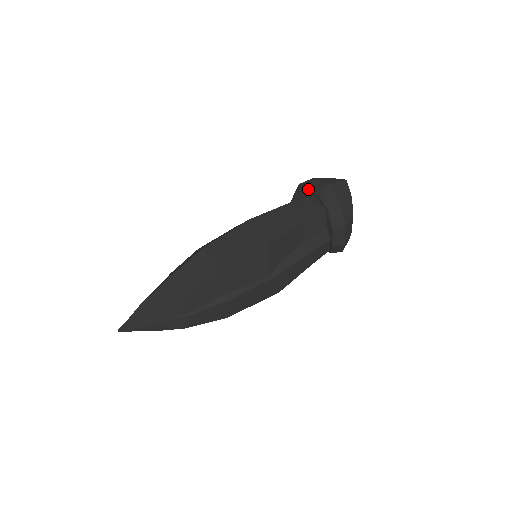
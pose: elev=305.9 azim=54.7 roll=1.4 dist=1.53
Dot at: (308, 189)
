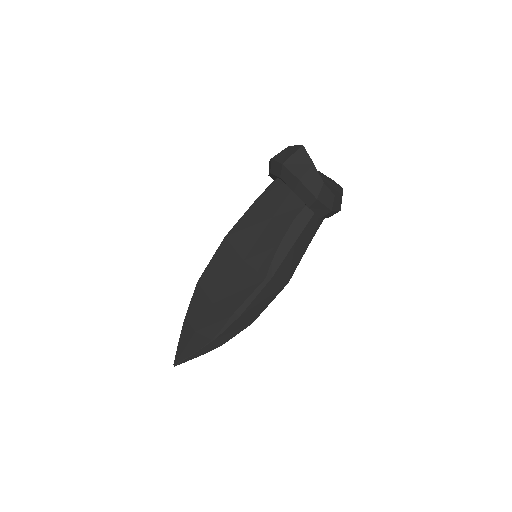
Dot at: (271, 172)
